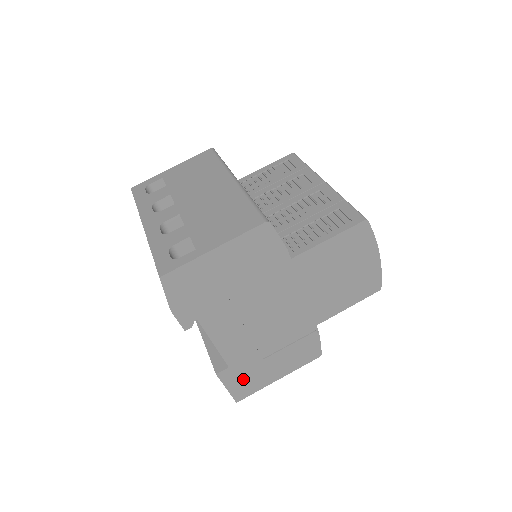
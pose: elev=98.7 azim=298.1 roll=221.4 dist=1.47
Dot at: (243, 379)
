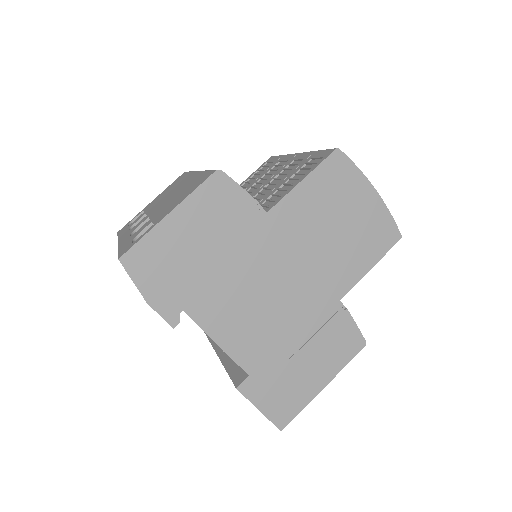
Dot at: (275, 392)
